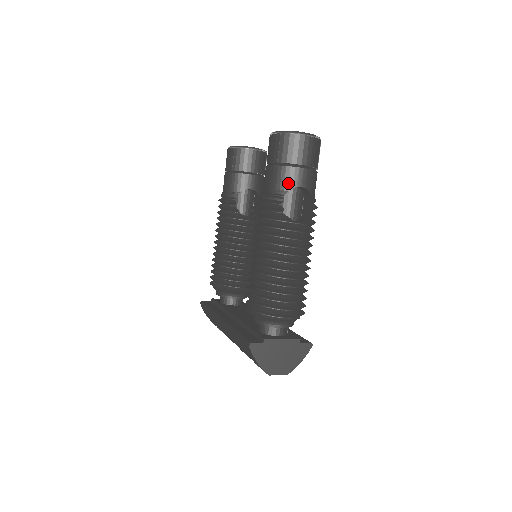
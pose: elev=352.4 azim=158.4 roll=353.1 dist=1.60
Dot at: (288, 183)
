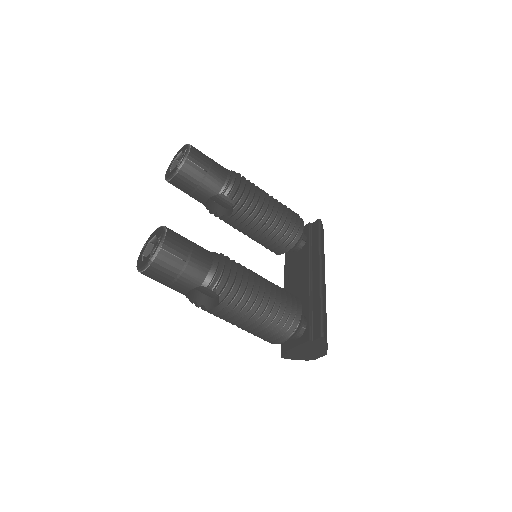
Dot at: occluded
